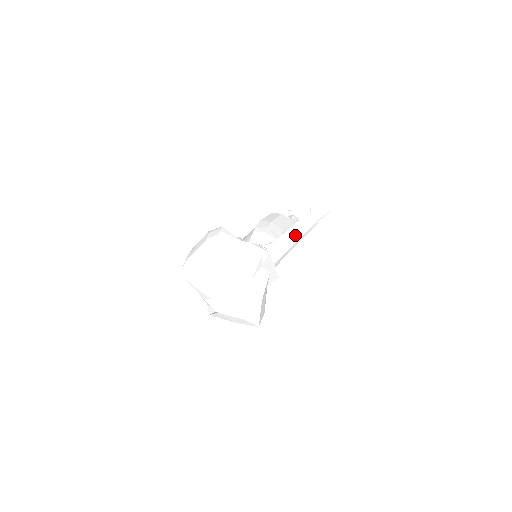
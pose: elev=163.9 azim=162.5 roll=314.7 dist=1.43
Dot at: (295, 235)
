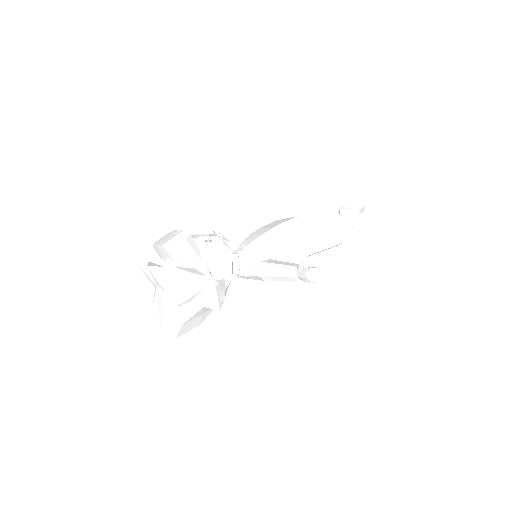
Dot at: (276, 276)
